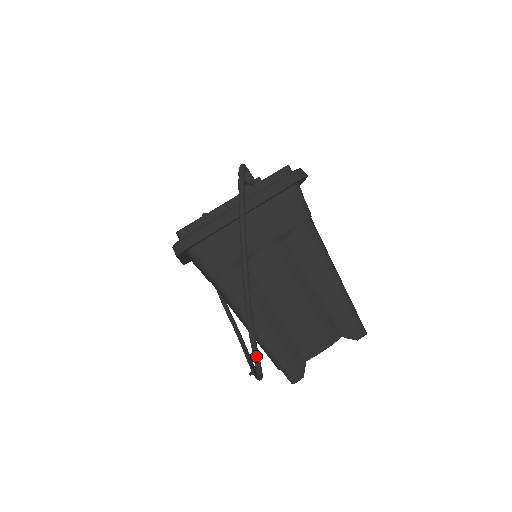
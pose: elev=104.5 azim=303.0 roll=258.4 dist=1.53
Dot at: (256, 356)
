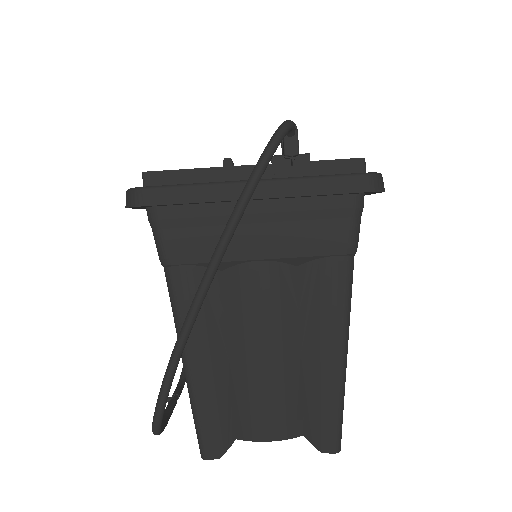
Dot at: (158, 411)
